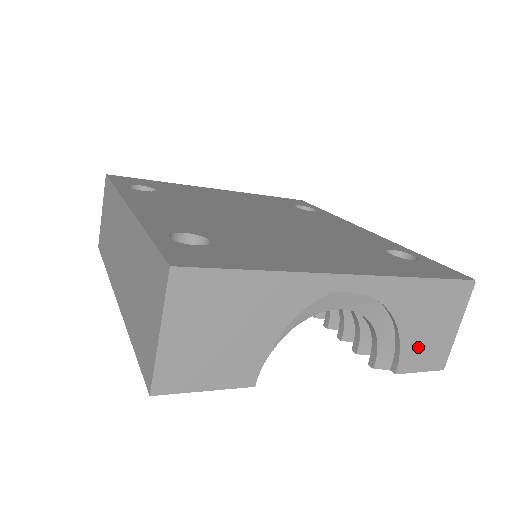
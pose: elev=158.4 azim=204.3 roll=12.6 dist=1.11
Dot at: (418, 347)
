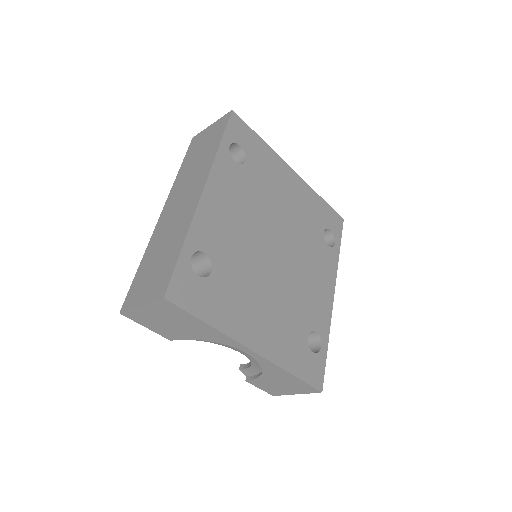
Dot at: (267, 384)
